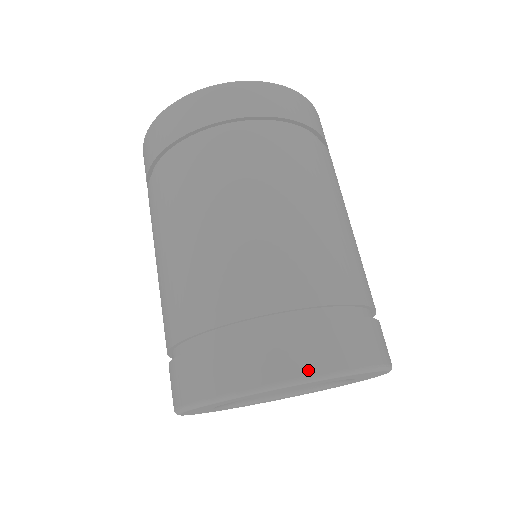
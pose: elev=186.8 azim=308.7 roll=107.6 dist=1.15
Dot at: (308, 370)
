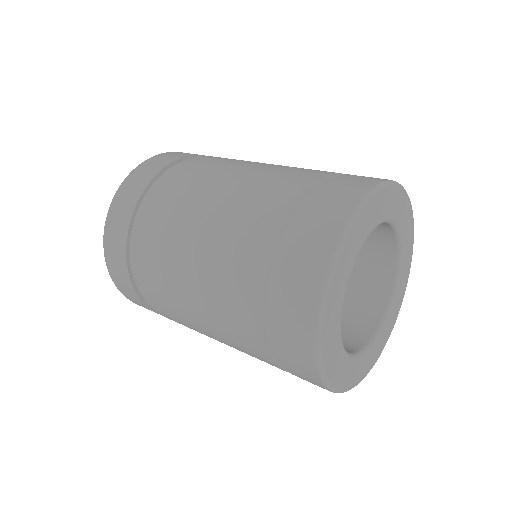
Dot at: occluded
